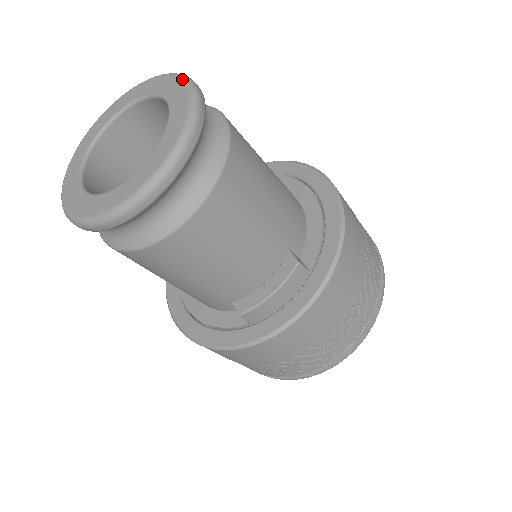
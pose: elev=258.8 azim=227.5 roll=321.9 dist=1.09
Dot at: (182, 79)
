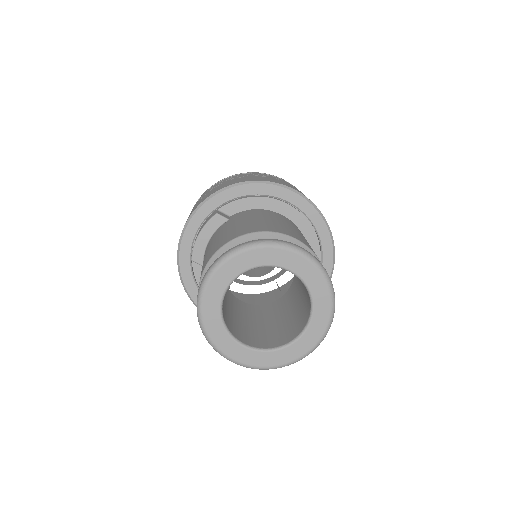
Dot at: (297, 253)
